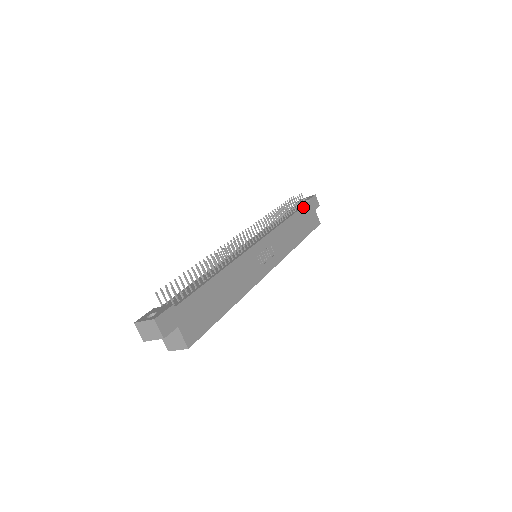
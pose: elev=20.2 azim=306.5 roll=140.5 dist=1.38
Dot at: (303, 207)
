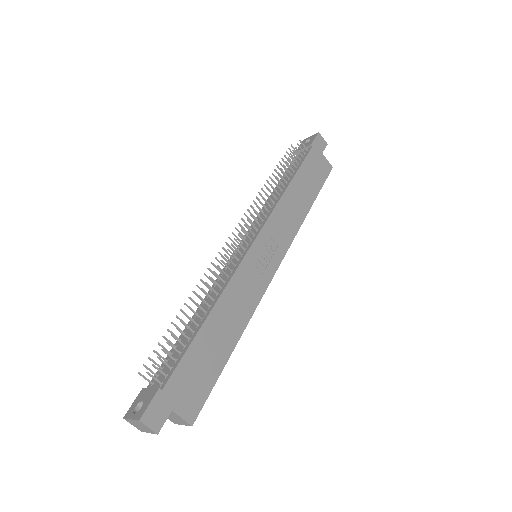
Dot at: (305, 160)
